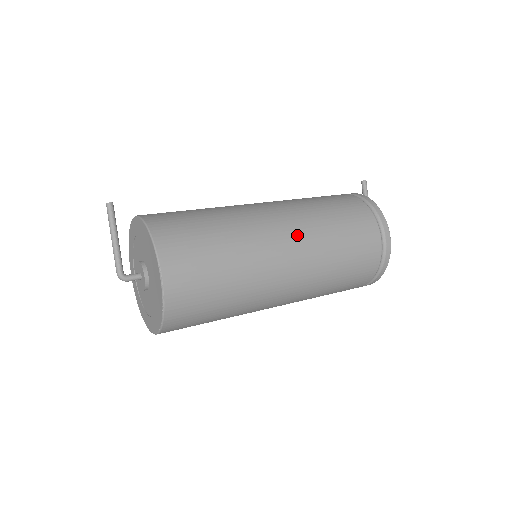
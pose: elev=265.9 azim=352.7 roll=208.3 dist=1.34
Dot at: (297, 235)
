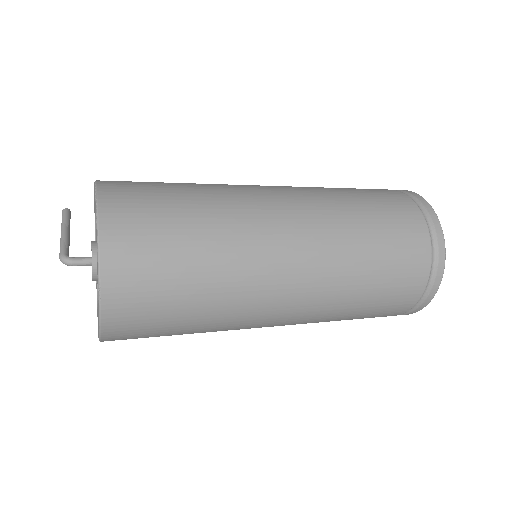
Dot at: (285, 187)
